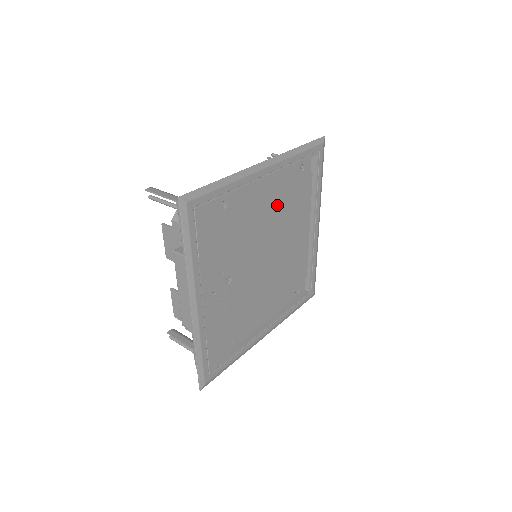
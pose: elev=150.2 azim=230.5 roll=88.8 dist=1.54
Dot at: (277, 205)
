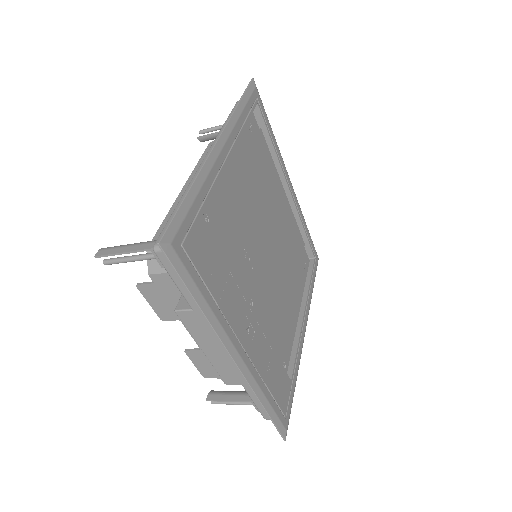
Dot at: (250, 185)
